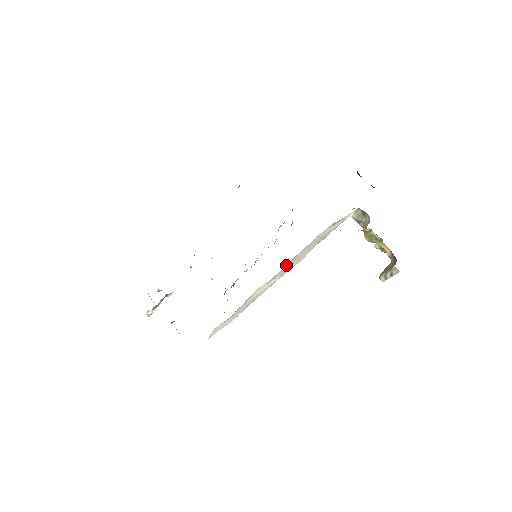
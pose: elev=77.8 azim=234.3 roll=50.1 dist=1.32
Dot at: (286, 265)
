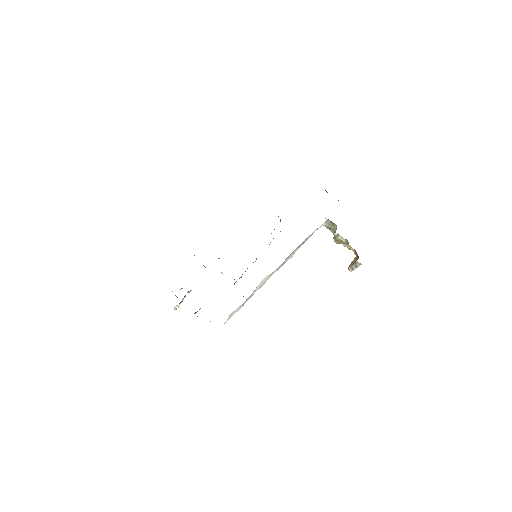
Dot at: occluded
